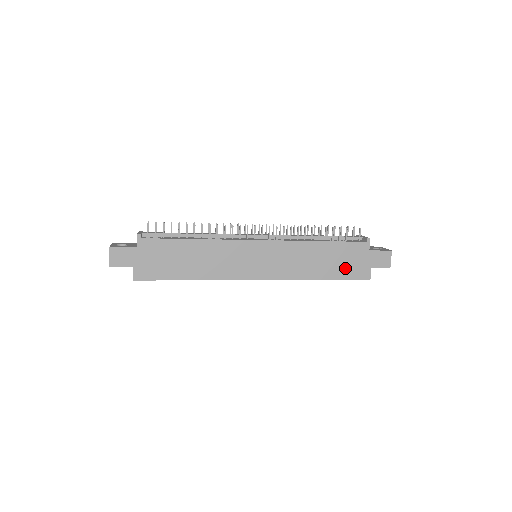
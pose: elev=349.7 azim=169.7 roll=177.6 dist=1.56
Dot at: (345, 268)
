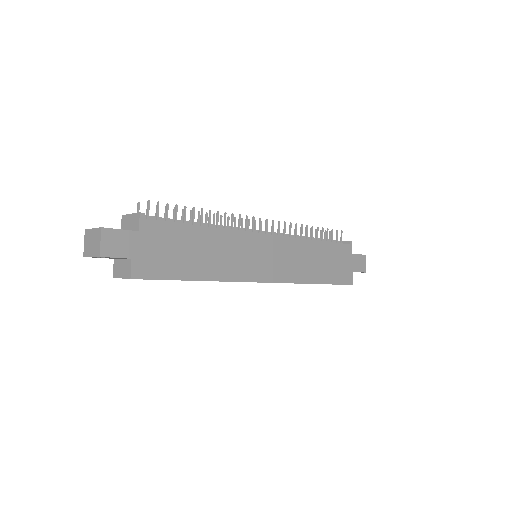
Dot at: (335, 271)
